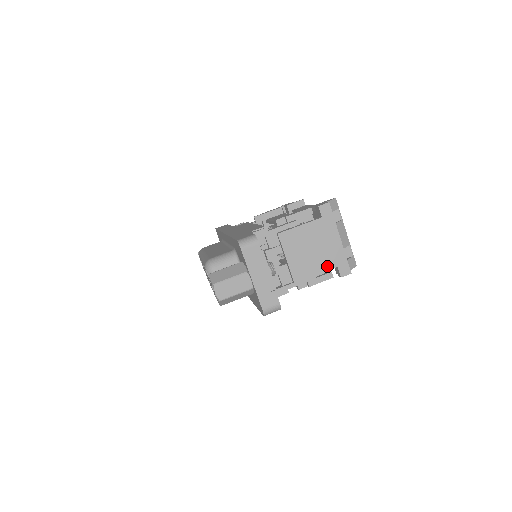
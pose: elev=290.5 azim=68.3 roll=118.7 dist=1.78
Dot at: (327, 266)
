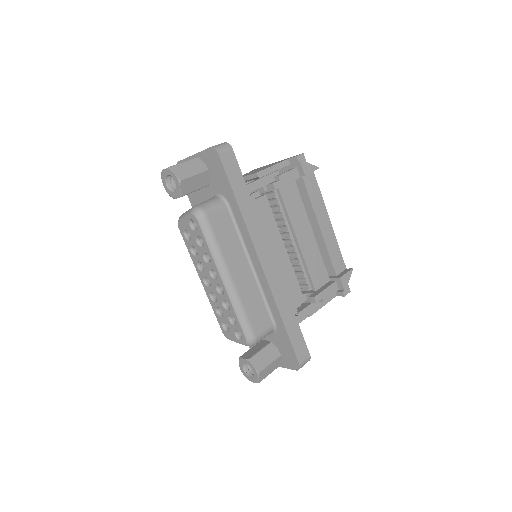
Dot at: occluded
